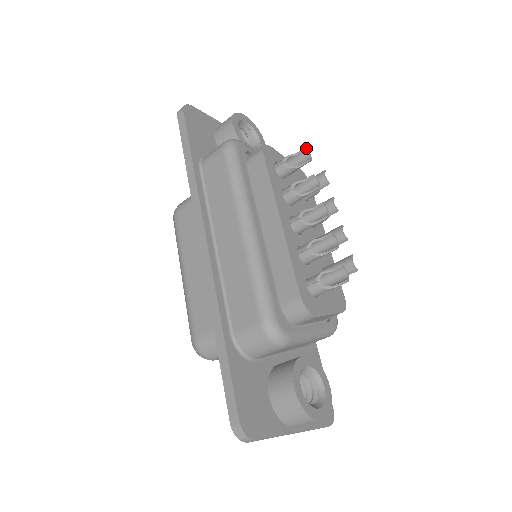
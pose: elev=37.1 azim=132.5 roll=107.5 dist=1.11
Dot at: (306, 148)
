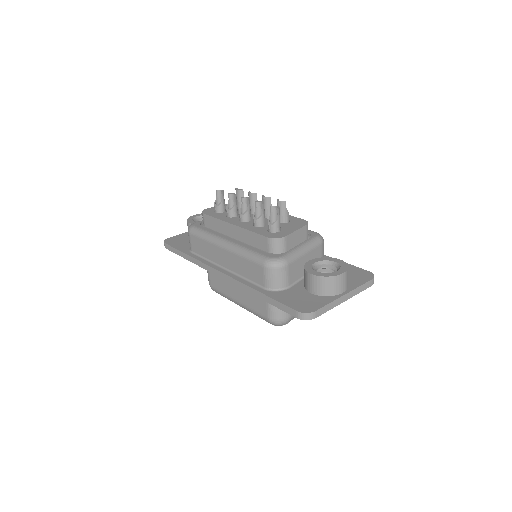
Dot at: (217, 190)
